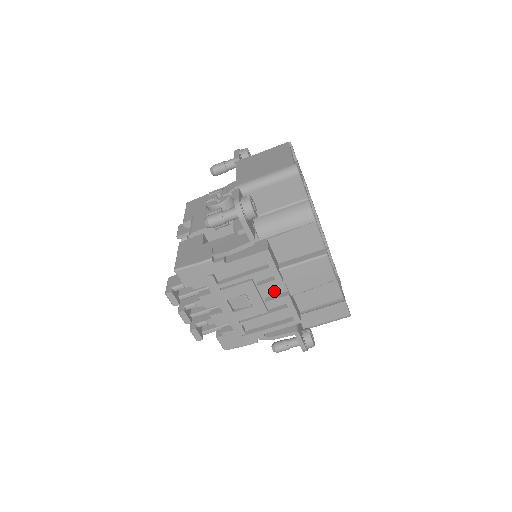
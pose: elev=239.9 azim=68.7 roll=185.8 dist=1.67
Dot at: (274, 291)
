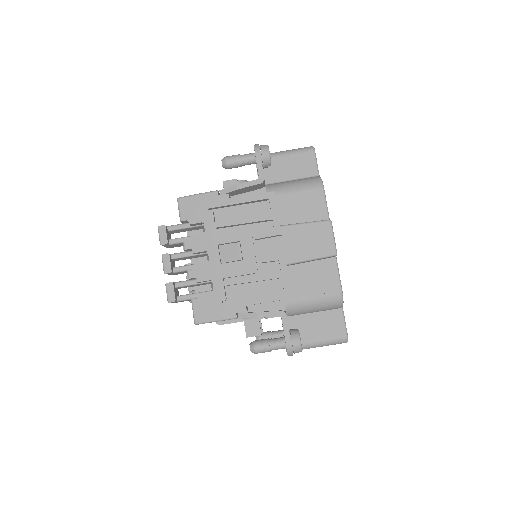
Dot at: (269, 251)
